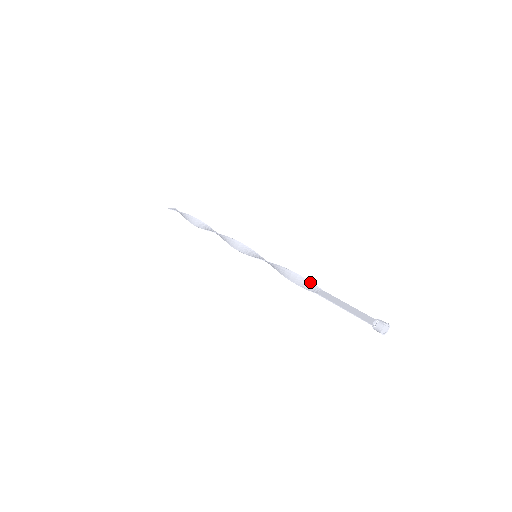
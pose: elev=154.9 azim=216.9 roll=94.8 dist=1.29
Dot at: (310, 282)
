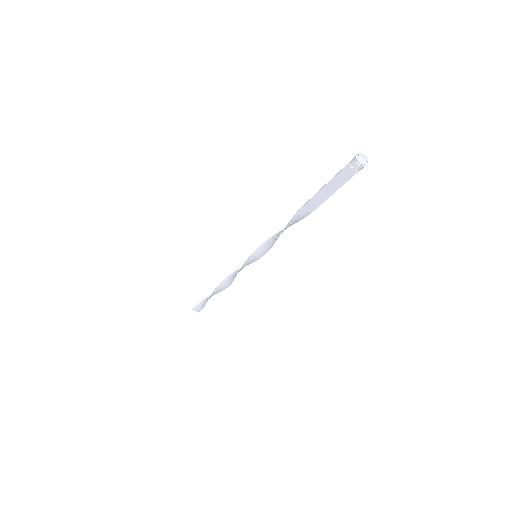
Dot at: (300, 219)
